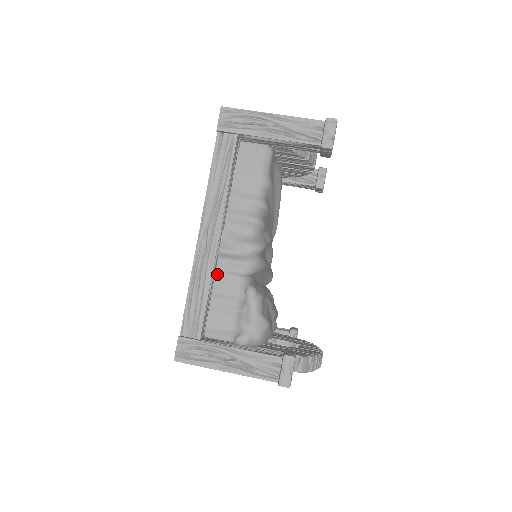
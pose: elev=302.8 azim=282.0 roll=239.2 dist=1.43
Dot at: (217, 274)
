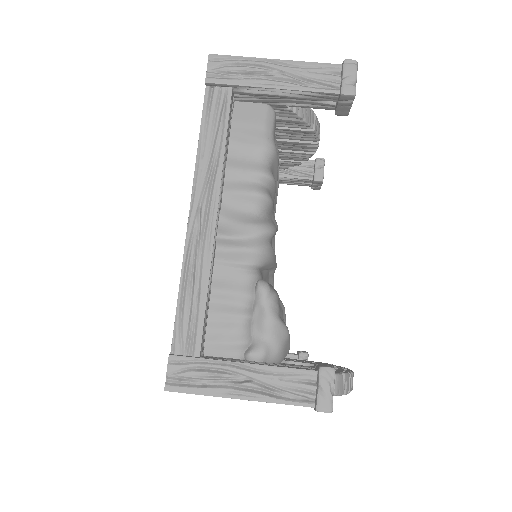
Dot at: (216, 268)
